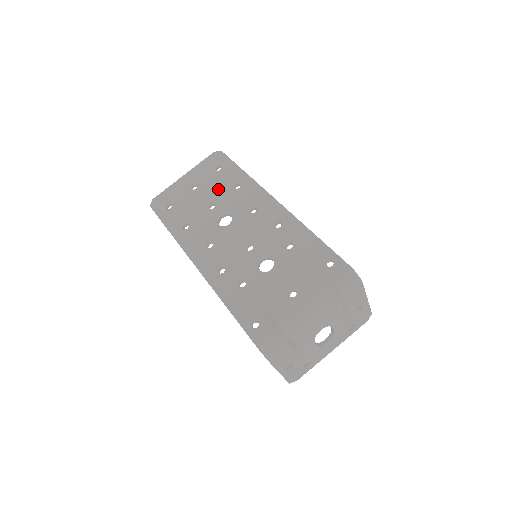
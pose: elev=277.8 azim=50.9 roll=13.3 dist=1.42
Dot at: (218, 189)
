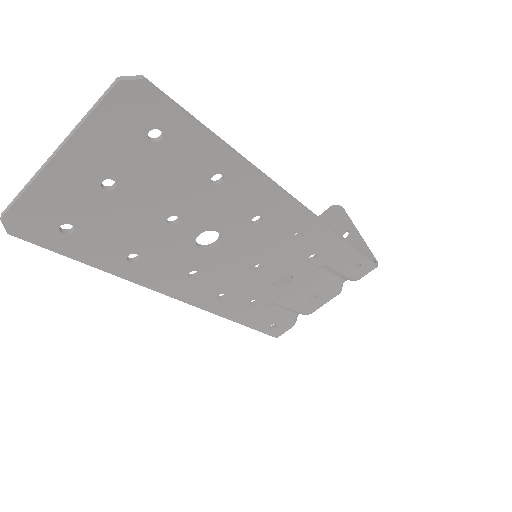
Dot at: (174, 188)
